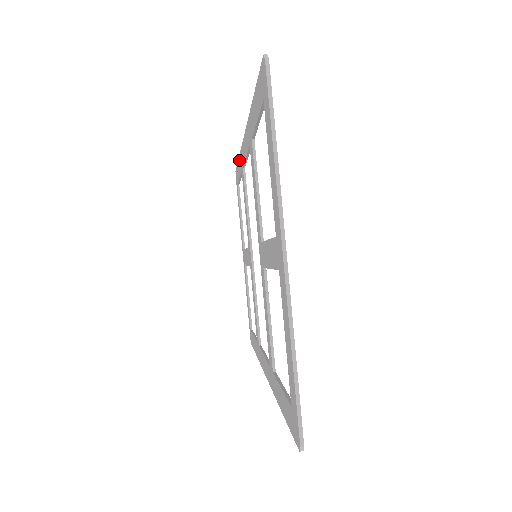
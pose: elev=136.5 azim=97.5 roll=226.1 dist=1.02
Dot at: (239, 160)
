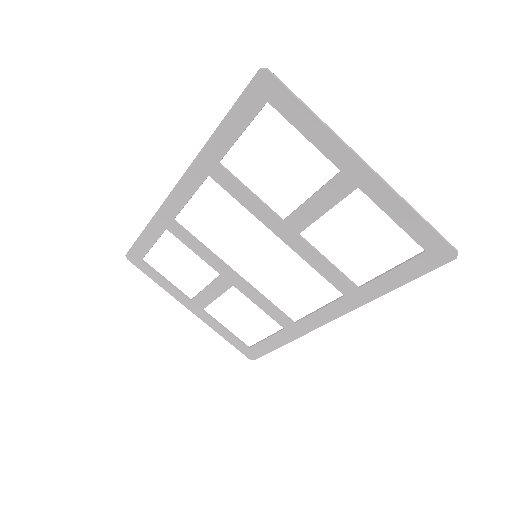
Dot at: (150, 227)
